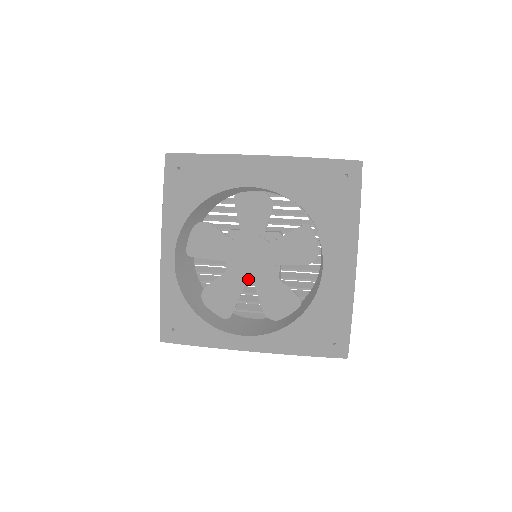
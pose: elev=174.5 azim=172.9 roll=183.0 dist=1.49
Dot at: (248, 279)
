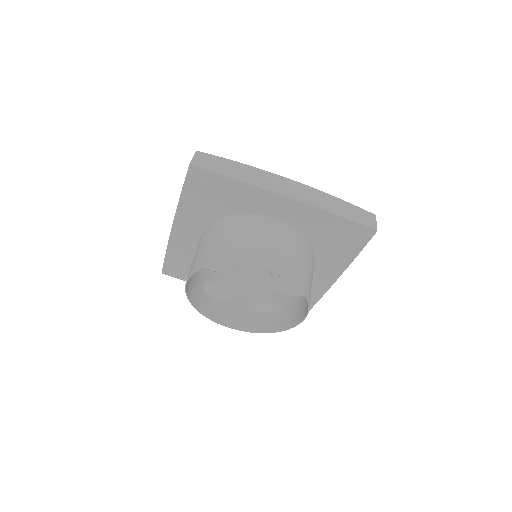
Dot at: (244, 289)
